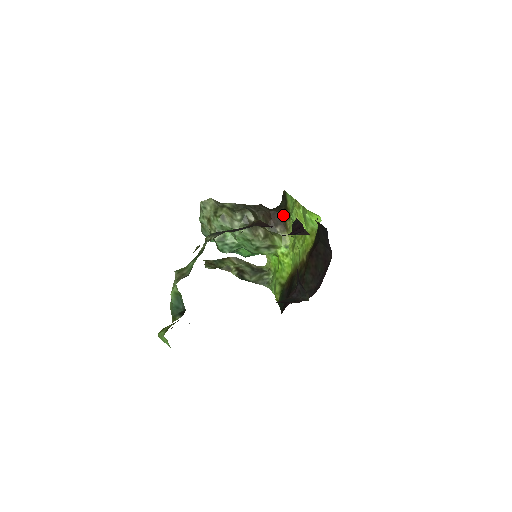
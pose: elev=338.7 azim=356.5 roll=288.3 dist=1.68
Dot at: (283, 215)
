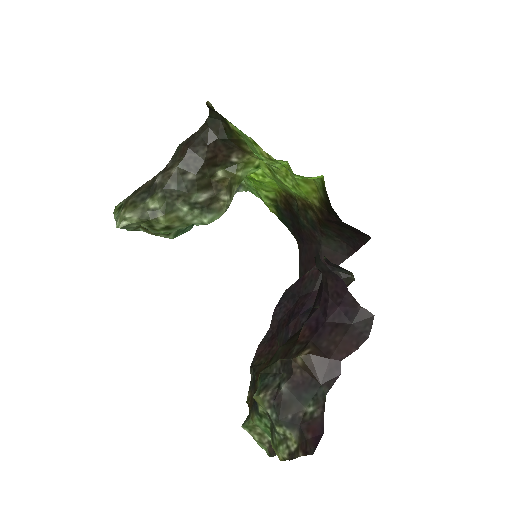
Dot at: (231, 140)
